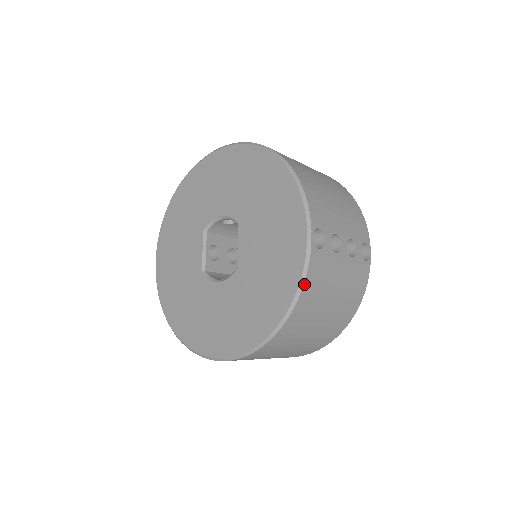
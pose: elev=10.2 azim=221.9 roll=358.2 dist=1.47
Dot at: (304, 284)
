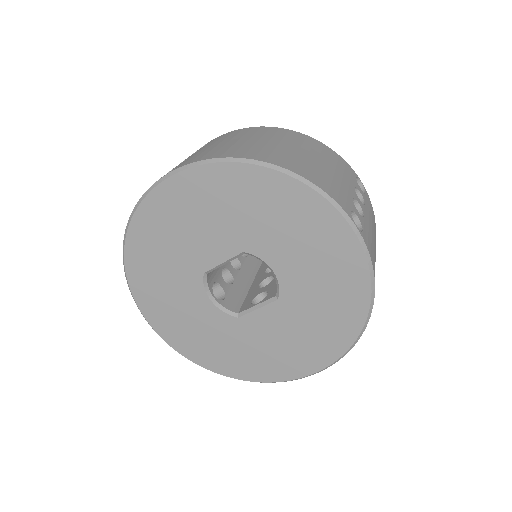
Dot at: (270, 382)
